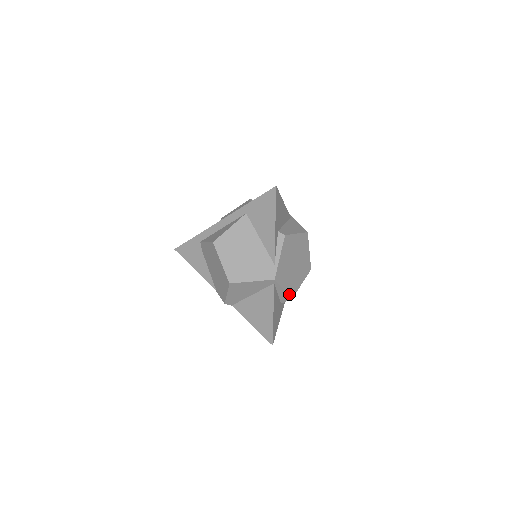
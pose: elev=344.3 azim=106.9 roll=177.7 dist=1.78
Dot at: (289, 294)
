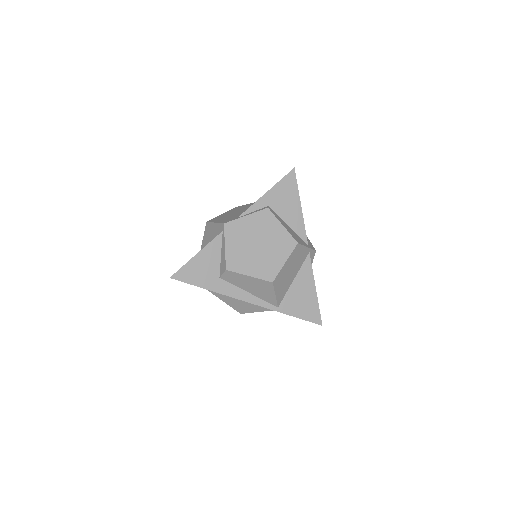
Dot at: (227, 261)
